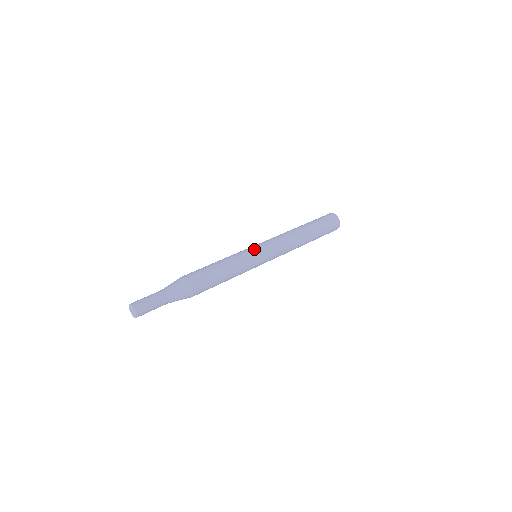
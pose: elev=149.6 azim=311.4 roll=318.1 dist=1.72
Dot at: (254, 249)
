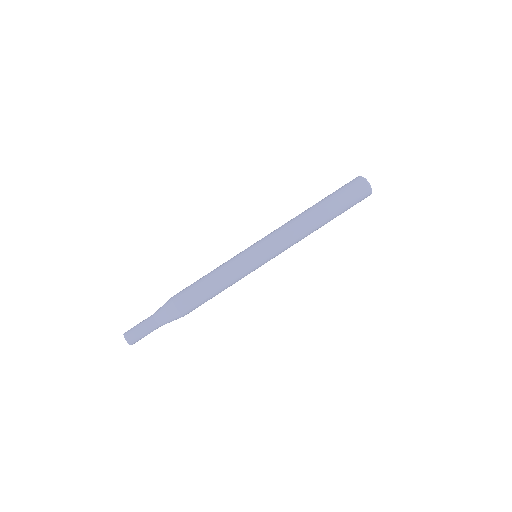
Dot at: (250, 254)
